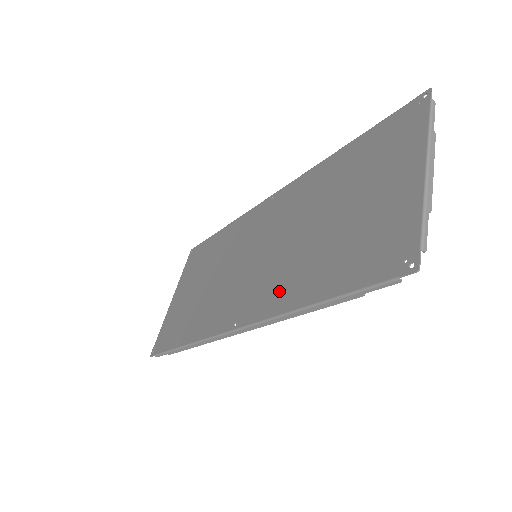
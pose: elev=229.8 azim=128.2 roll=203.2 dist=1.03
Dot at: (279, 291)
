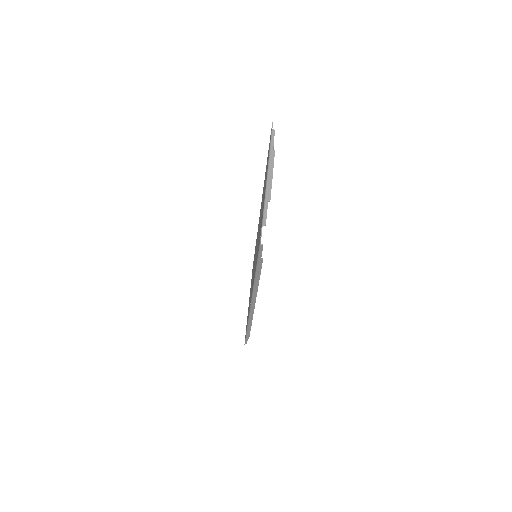
Dot at: (254, 273)
